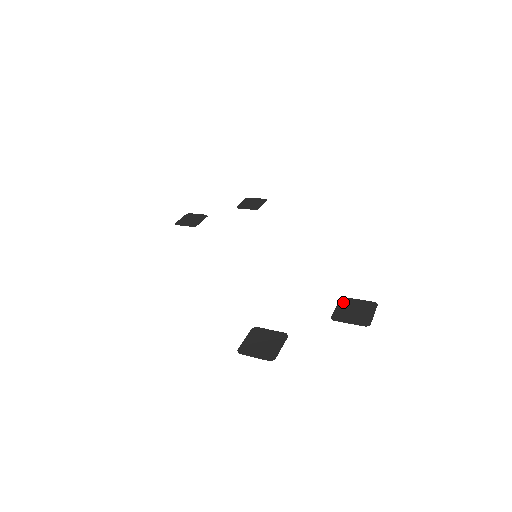
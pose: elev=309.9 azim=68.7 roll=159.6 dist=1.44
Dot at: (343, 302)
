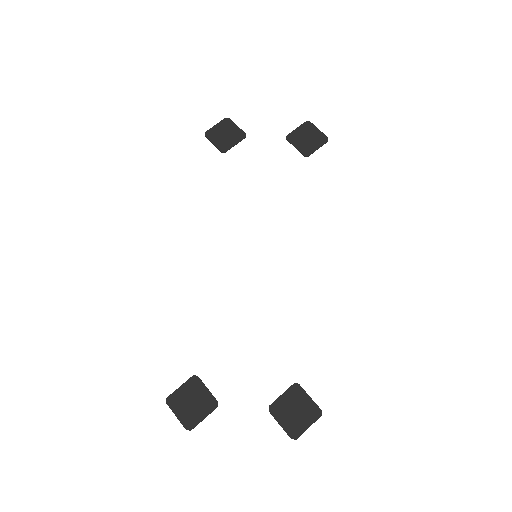
Dot at: (293, 391)
